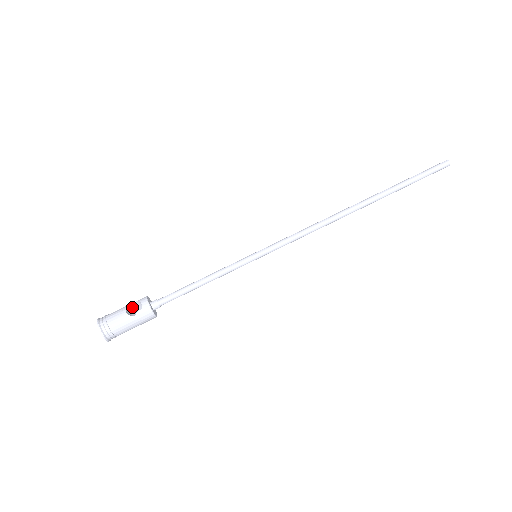
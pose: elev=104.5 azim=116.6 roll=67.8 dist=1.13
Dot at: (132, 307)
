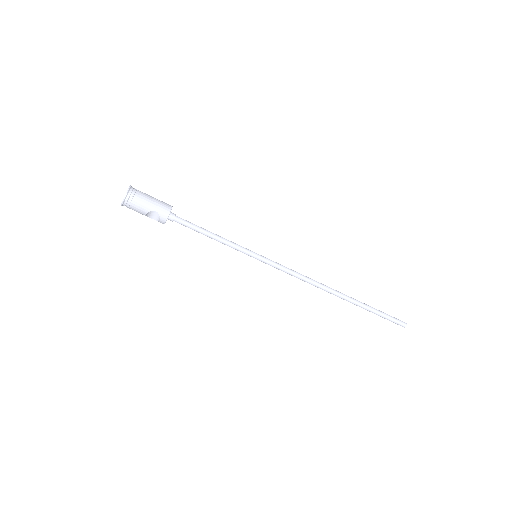
Dot at: (155, 206)
